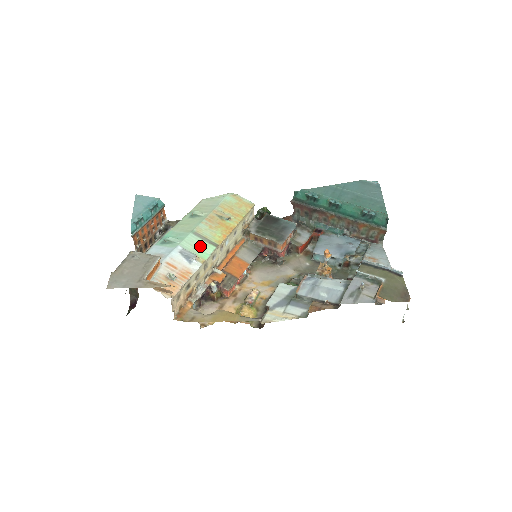
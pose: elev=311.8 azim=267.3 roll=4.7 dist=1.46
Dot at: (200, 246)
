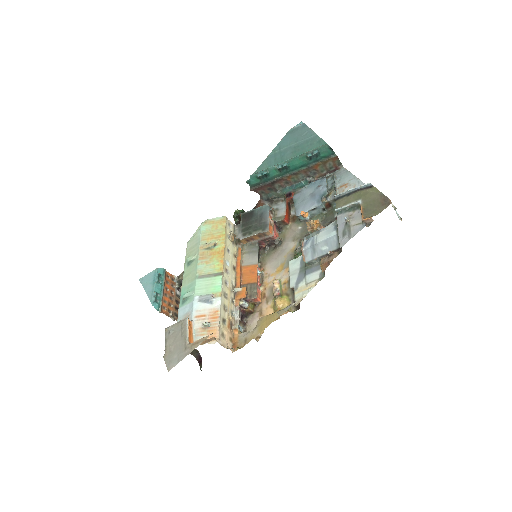
Dot at: (210, 284)
